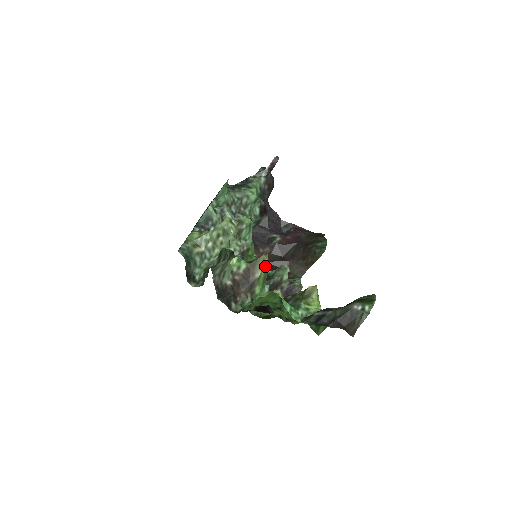
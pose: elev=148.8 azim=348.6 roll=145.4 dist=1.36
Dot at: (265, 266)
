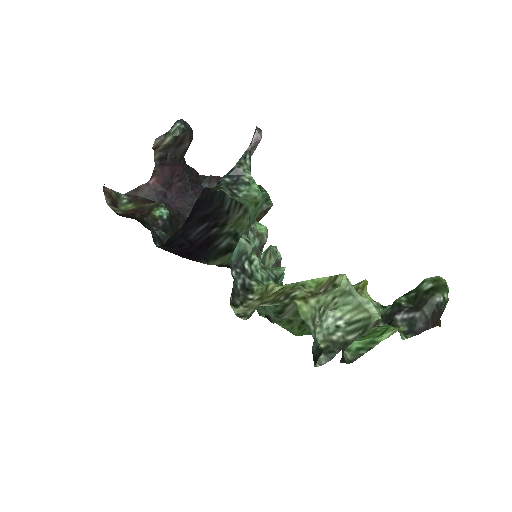
Dot at: occluded
